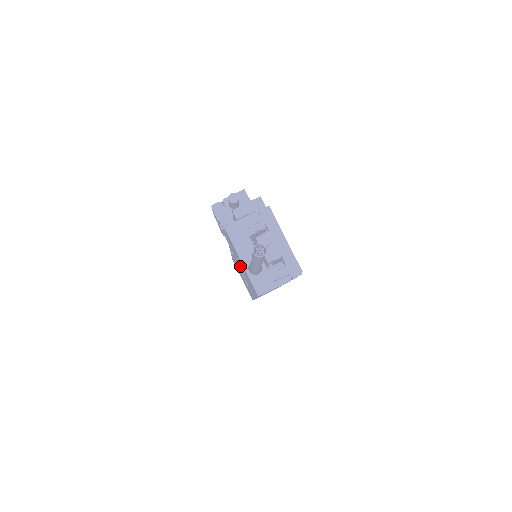
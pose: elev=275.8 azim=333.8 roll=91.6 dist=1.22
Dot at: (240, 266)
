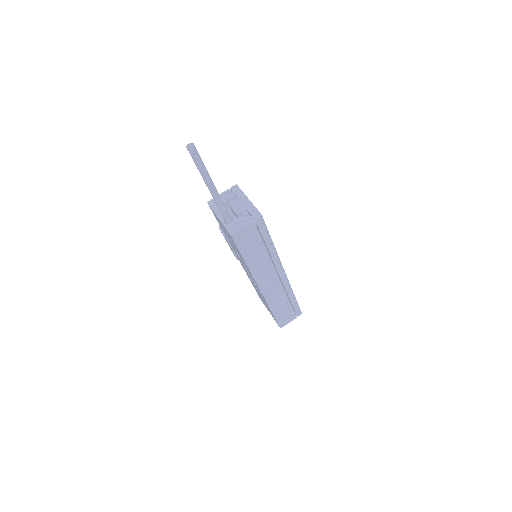
Dot at: (235, 250)
